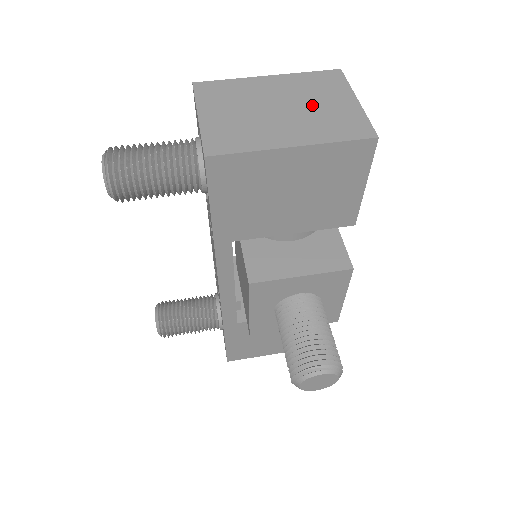
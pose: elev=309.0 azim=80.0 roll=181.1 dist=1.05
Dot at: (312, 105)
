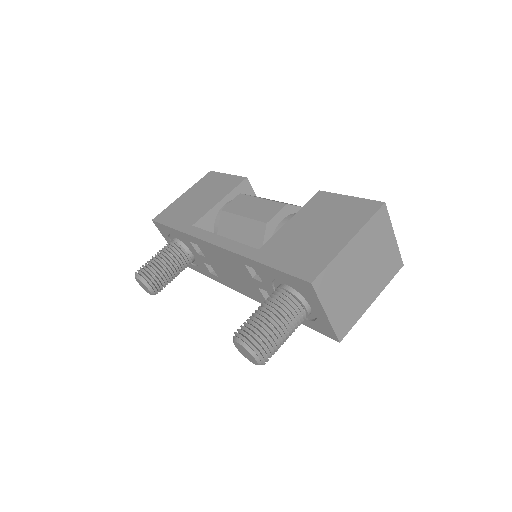
Dot at: (376, 258)
